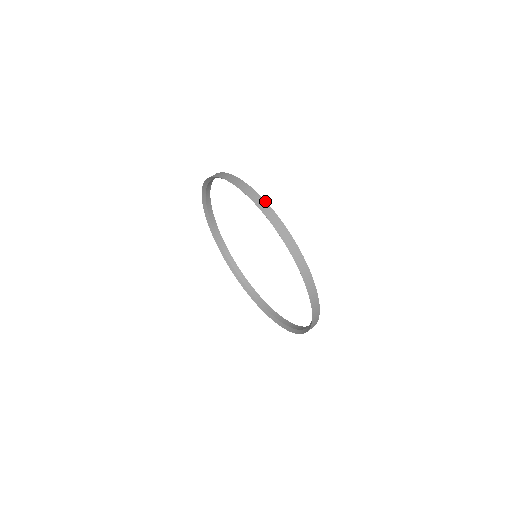
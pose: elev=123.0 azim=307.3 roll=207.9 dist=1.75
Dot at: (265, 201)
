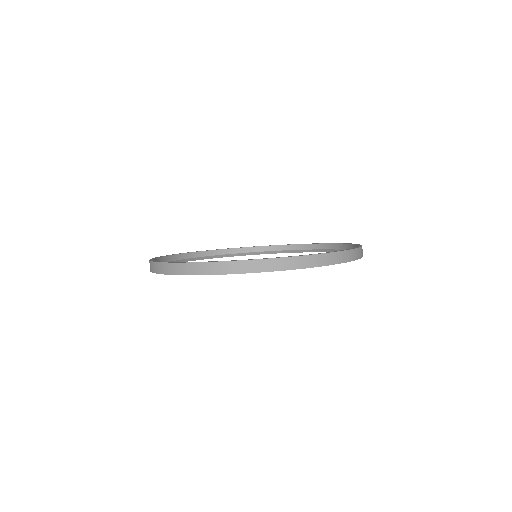
Dot at: (203, 263)
